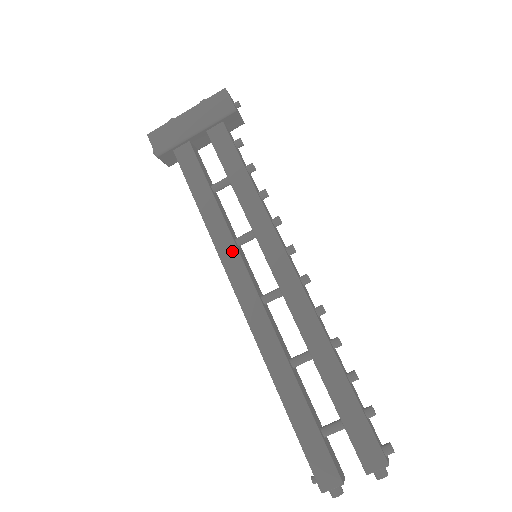
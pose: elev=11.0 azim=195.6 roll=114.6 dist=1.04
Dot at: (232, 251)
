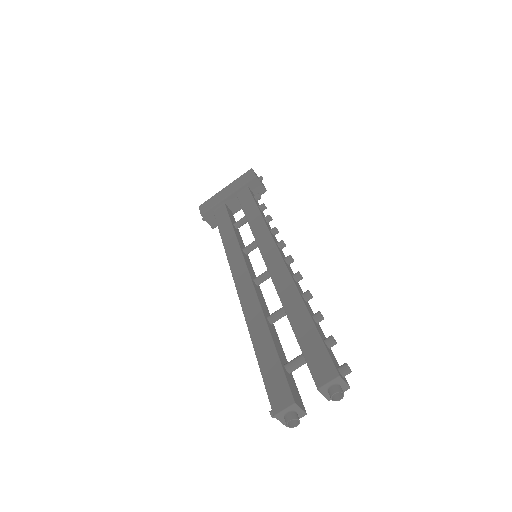
Dot at: (237, 253)
